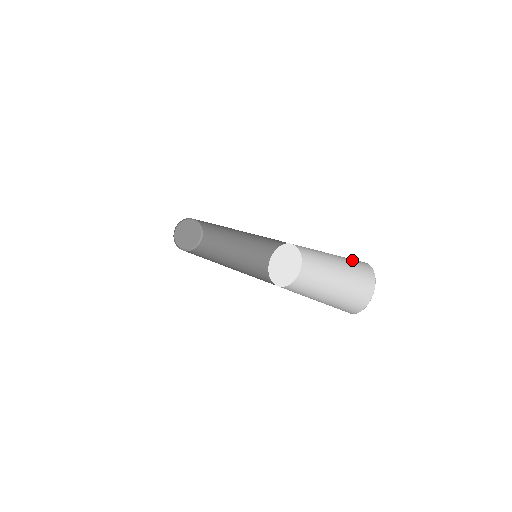
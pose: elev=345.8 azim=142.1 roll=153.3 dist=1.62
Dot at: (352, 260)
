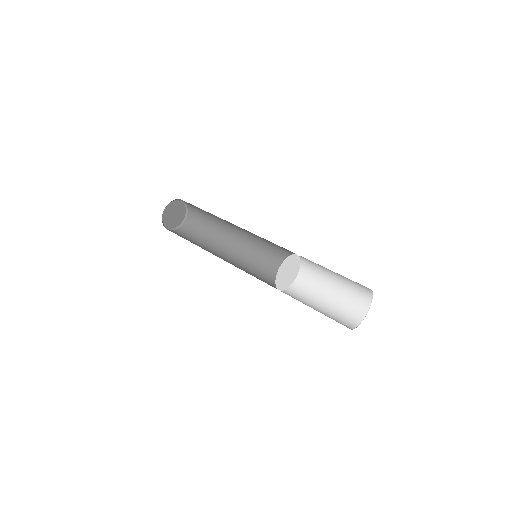
Dot at: (356, 284)
